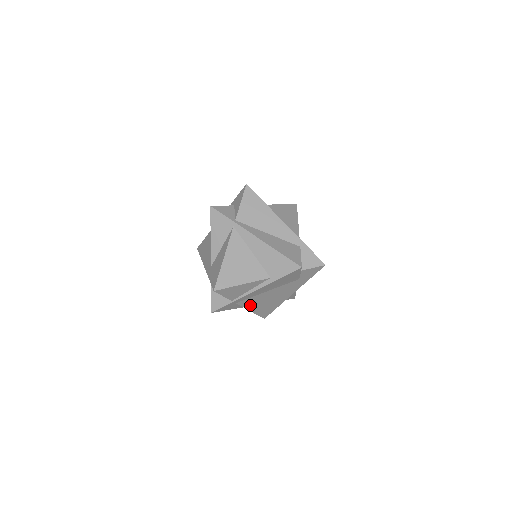
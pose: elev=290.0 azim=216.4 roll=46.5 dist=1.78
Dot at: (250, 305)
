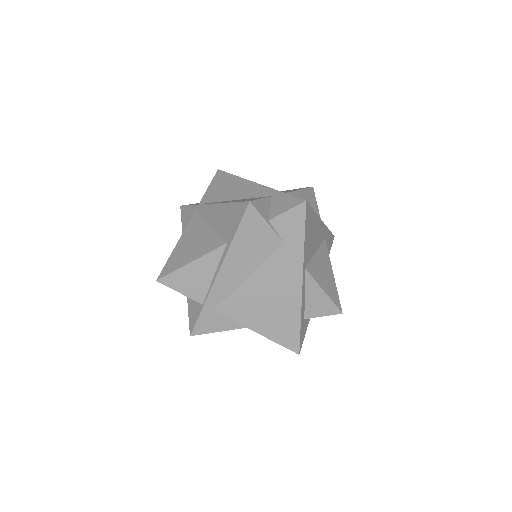
Dot at: (244, 316)
